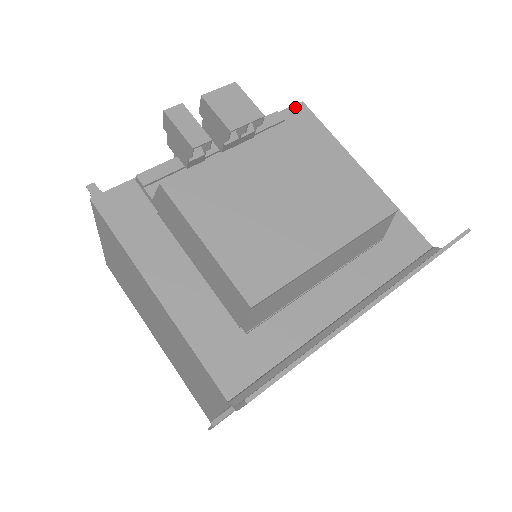
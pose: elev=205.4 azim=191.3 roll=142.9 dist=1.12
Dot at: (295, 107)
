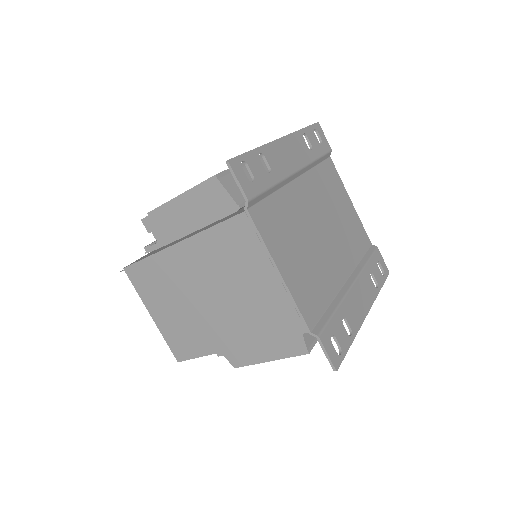
Dot at: occluded
